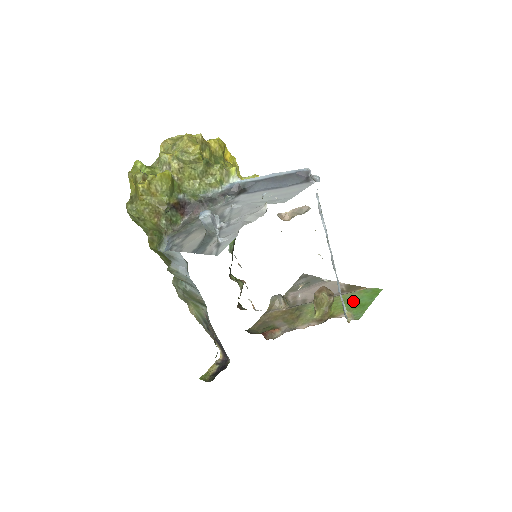
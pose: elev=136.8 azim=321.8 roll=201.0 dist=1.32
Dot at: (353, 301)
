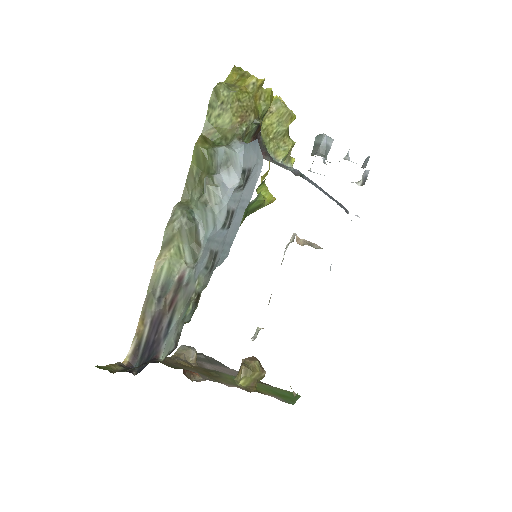
Dot at: (276, 391)
